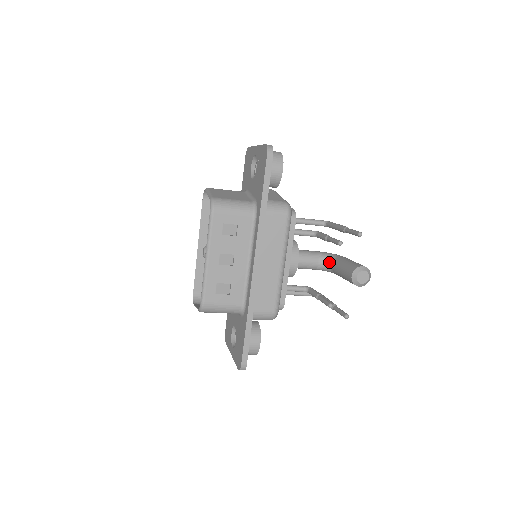
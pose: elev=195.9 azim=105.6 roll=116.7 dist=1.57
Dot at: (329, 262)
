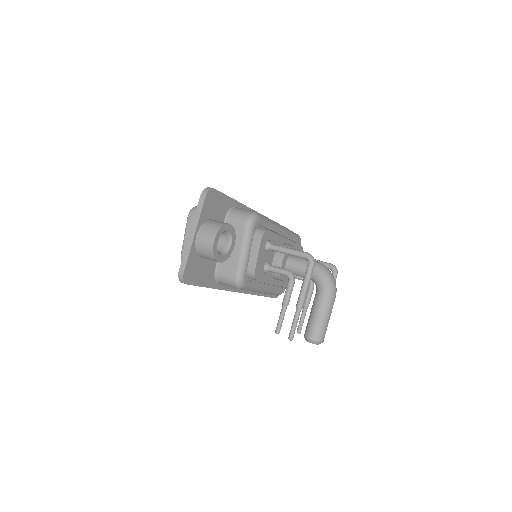
Dot at: (316, 287)
